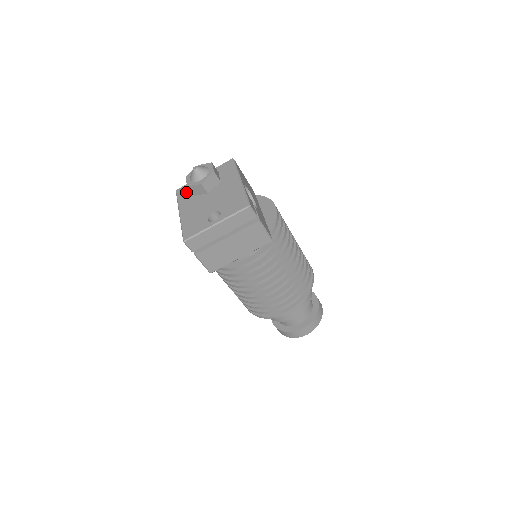
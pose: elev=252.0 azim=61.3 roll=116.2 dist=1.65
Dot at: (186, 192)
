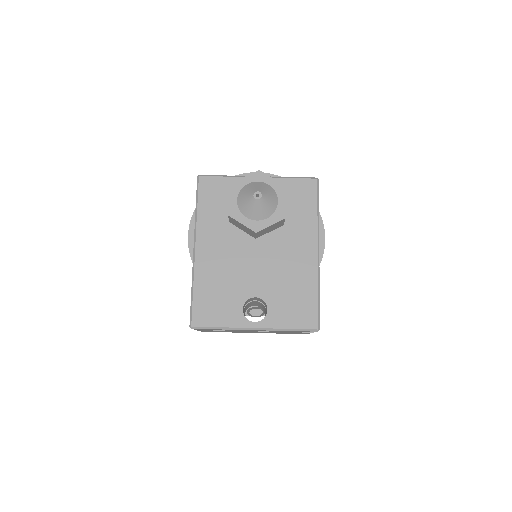
Dot at: (217, 200)
